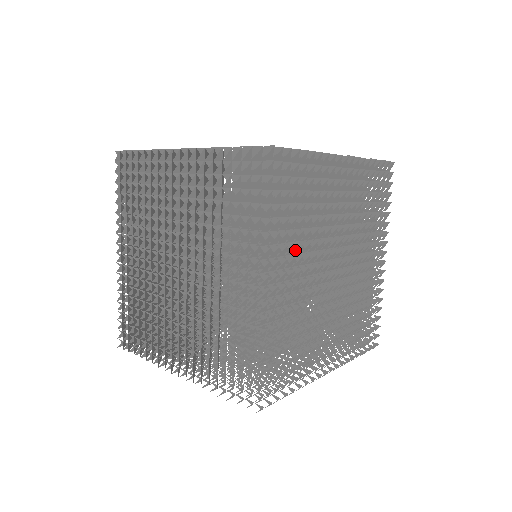
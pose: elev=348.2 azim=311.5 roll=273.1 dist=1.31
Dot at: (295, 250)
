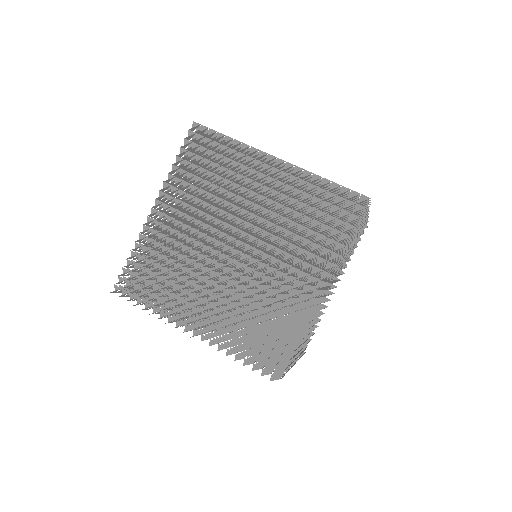
Dot at: (320, 268)
